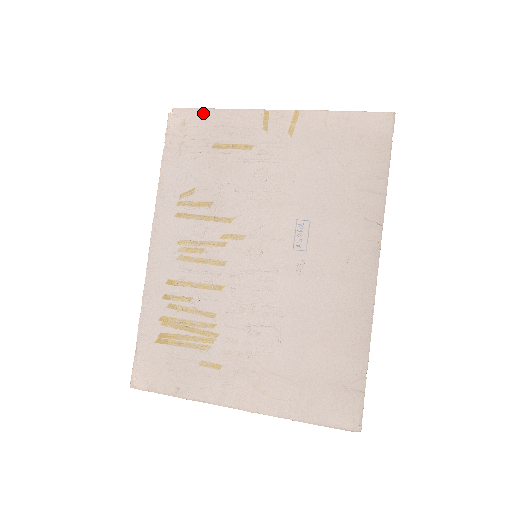
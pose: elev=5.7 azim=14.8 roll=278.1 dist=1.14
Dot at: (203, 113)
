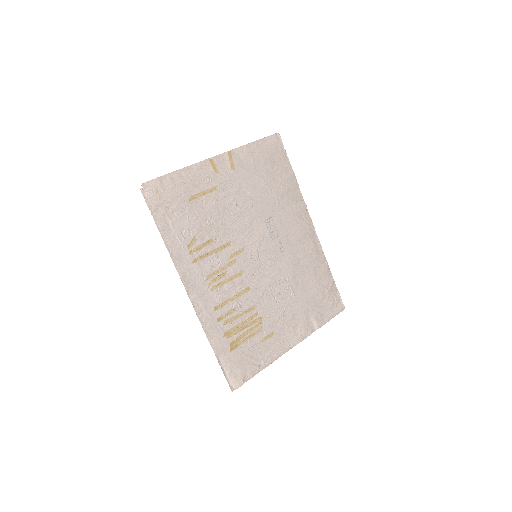
Dot at: (168, 178)
